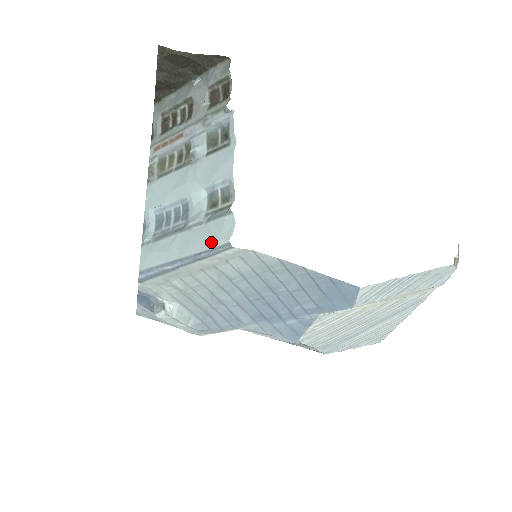
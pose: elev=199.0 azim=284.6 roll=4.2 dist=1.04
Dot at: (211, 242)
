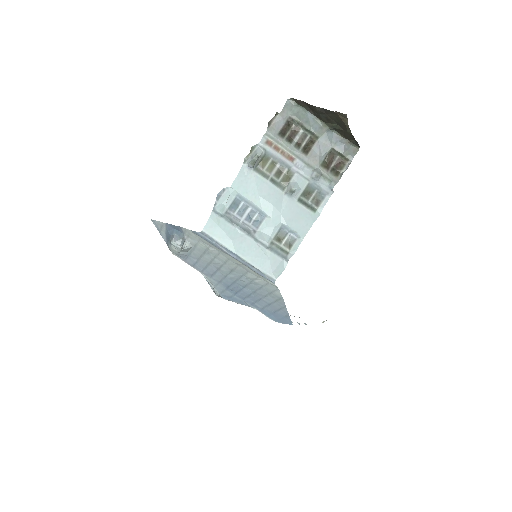
Dot at: (265, 268)
